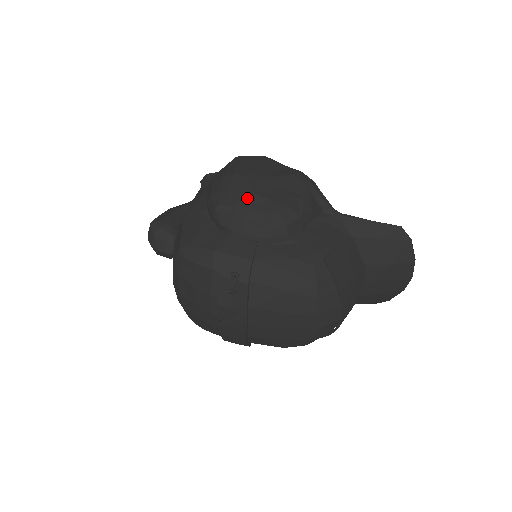
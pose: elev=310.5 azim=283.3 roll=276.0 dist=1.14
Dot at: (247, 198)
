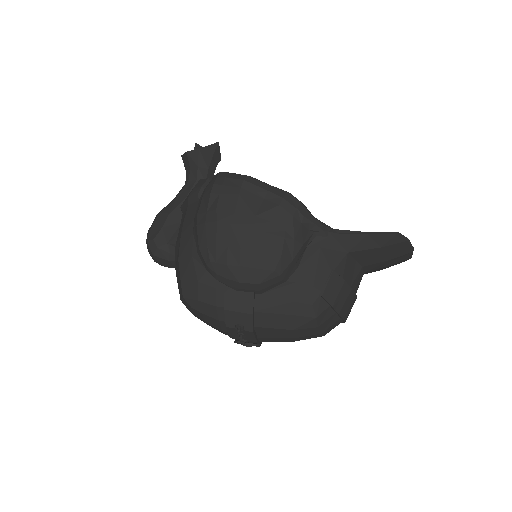
Dot at: (236, 254)
